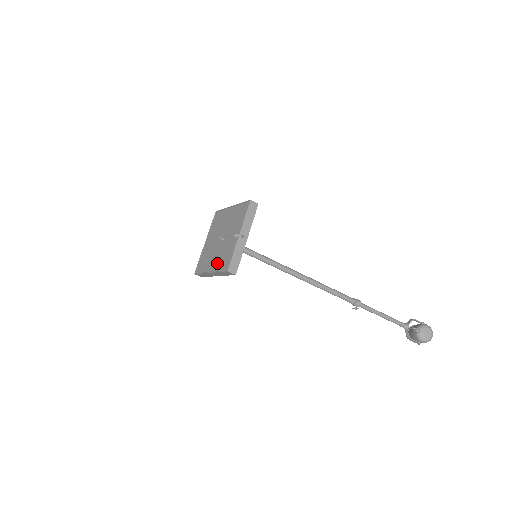
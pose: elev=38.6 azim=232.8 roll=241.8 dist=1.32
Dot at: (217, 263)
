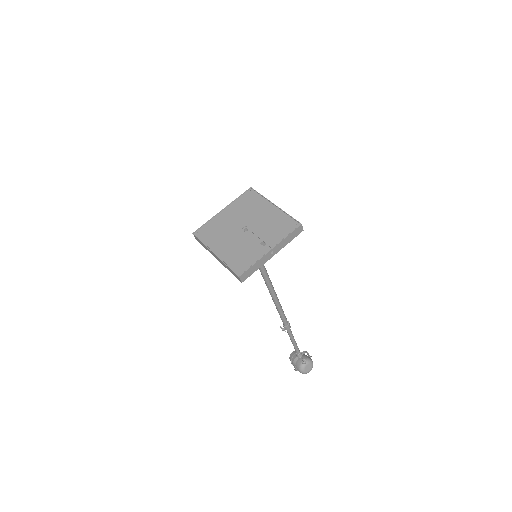
Dot at: (229, 253)
